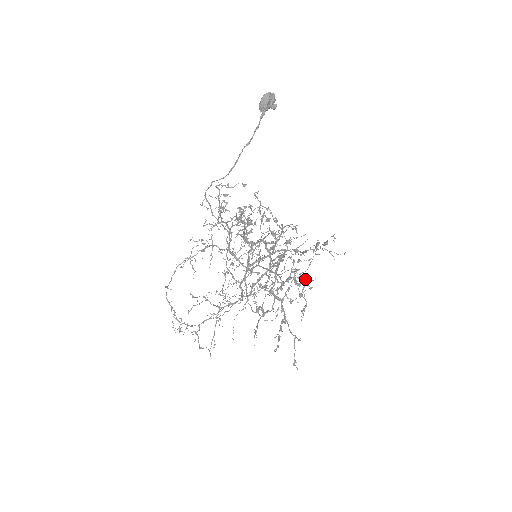
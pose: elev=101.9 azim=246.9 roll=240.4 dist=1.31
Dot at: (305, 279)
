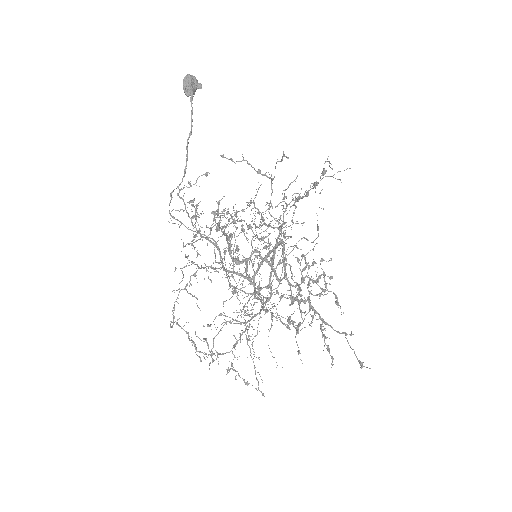
Dot at: occluded
